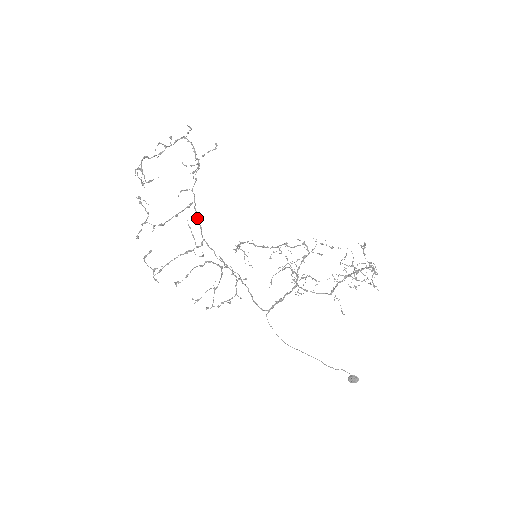
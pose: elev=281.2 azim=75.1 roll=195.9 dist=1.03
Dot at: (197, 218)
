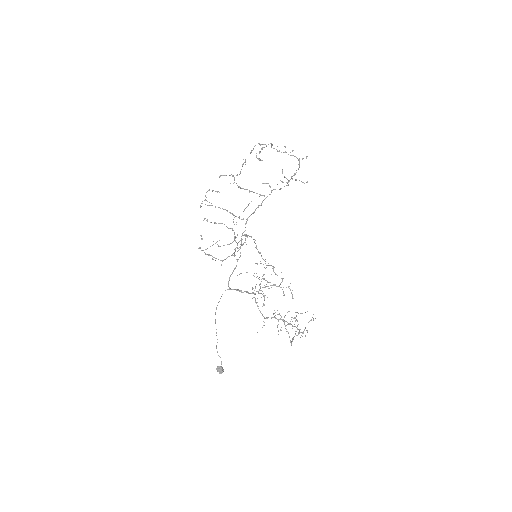
Dot at: (258, 206)
